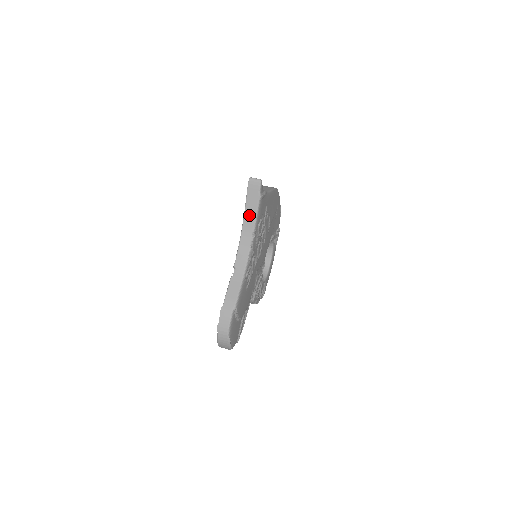
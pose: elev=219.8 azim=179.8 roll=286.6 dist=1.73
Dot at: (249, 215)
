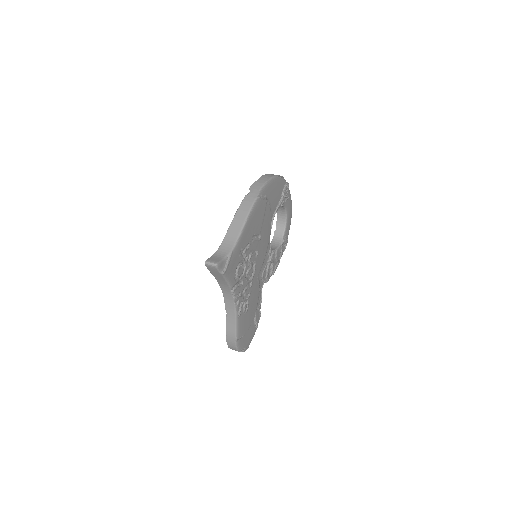
Dot at: (220, 281)
